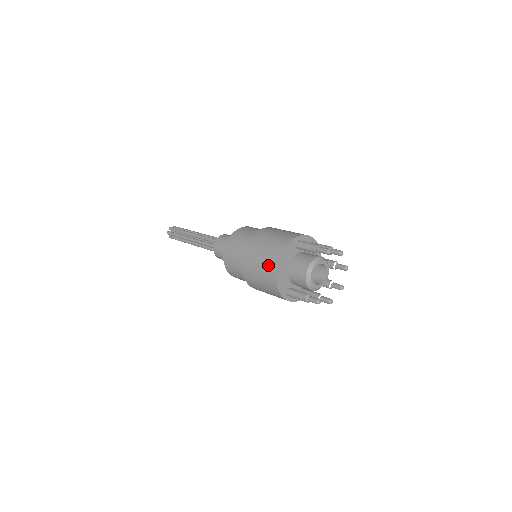
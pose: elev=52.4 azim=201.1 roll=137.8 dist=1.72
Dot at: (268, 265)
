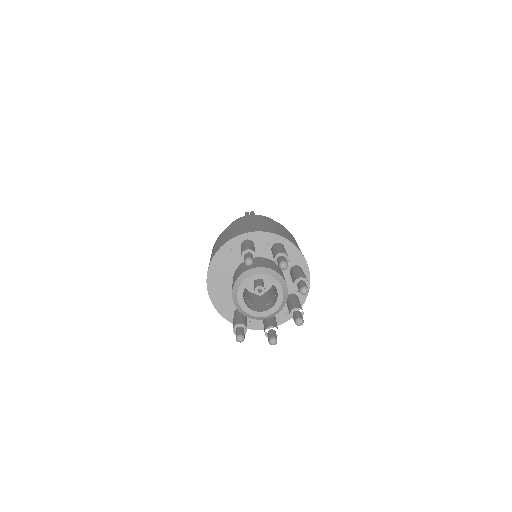
Dot at: occluded
